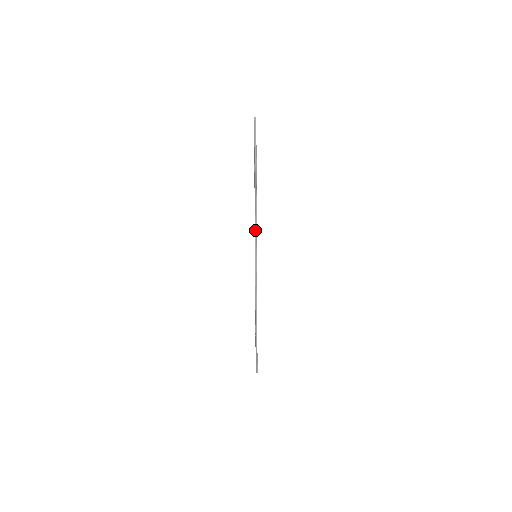
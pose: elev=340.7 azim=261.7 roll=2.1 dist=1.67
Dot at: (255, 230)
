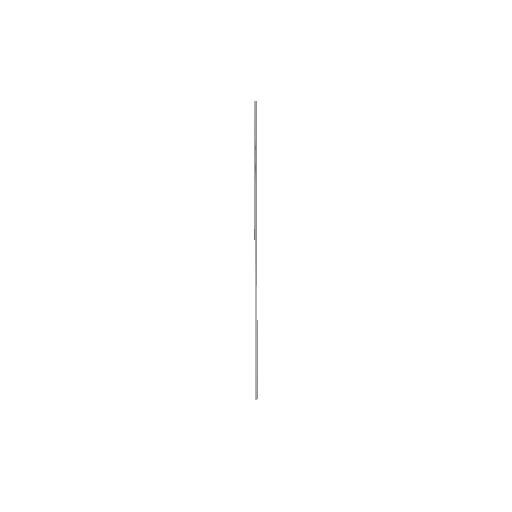
Dot at: (255, 226)
